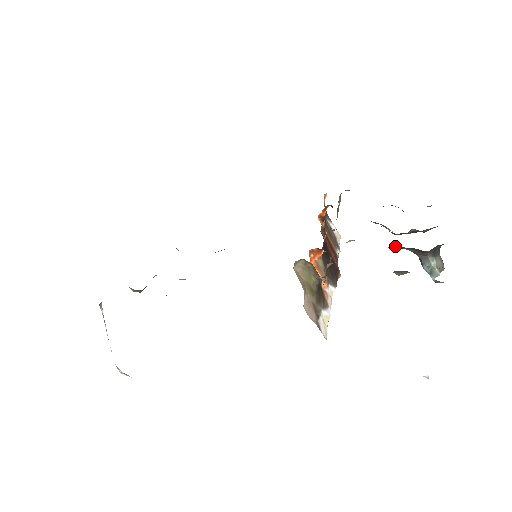
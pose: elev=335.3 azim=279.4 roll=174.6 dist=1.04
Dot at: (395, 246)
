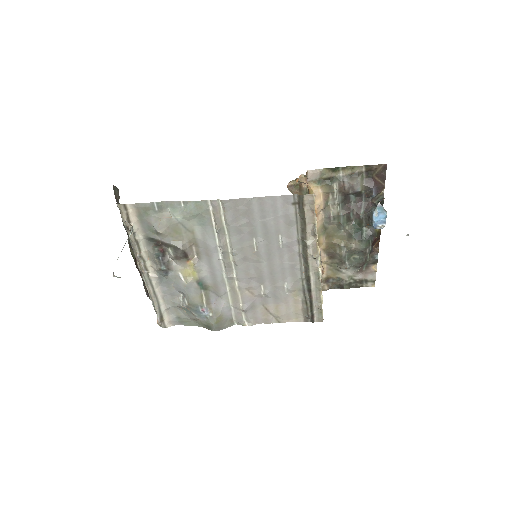
Dot at: (350, 203)
